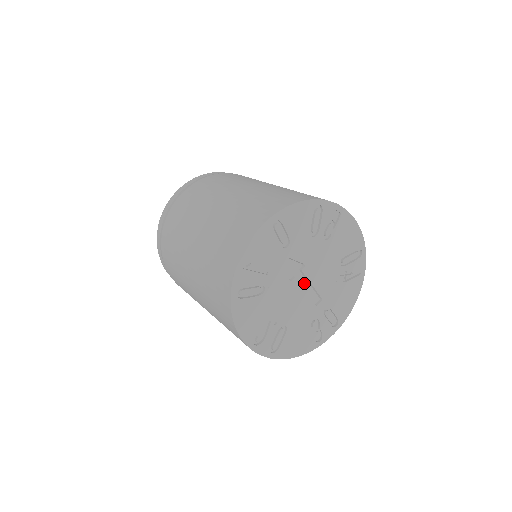
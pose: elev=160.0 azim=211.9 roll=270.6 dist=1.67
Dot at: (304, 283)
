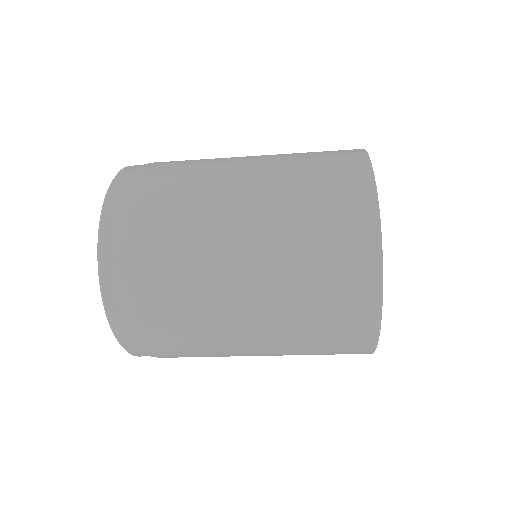
Dot at: occluded
